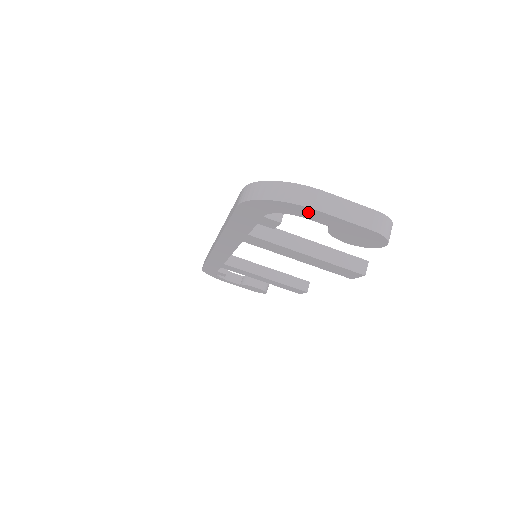
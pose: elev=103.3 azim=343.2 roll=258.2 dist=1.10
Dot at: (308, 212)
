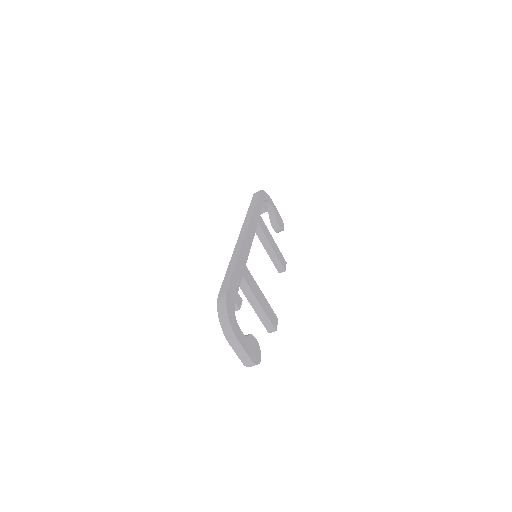
Dot at: occluded
